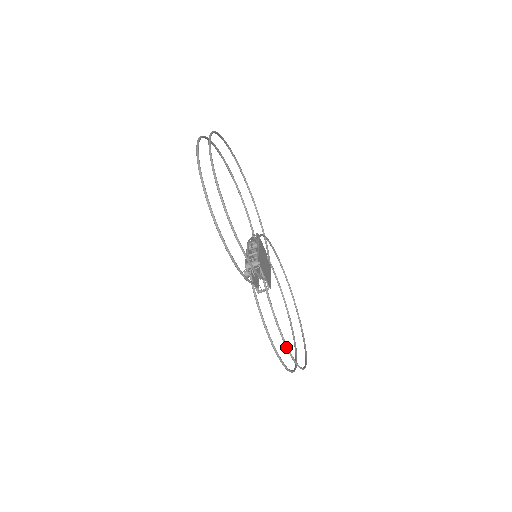
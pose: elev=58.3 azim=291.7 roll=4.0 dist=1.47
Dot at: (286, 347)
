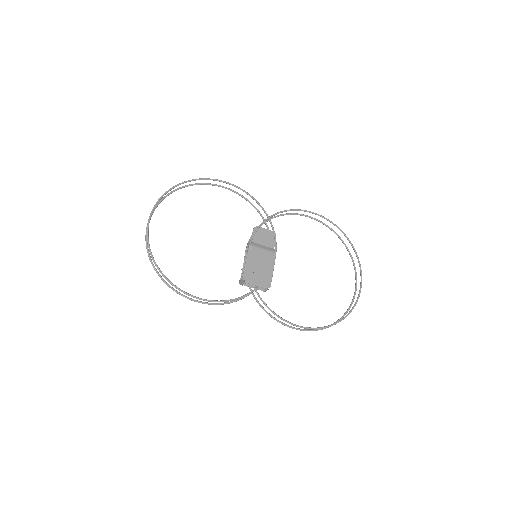
Dot at: occluded
